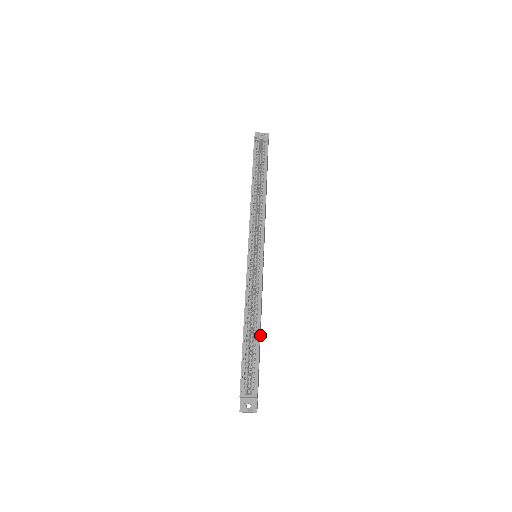
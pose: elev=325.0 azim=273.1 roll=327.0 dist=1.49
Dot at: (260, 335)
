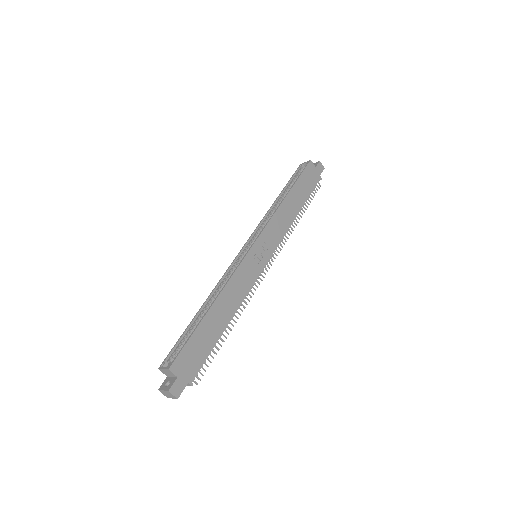
Dot at: (222, 324)
